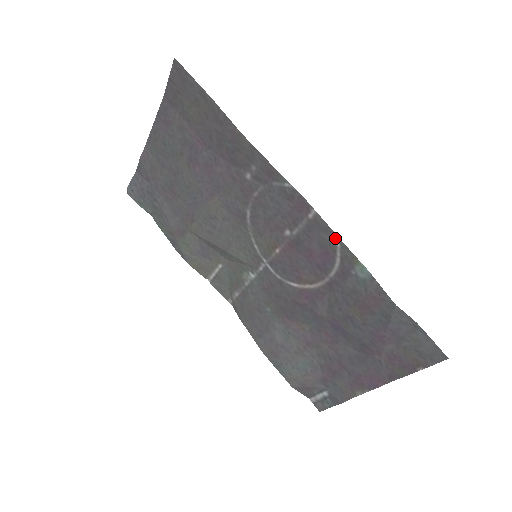
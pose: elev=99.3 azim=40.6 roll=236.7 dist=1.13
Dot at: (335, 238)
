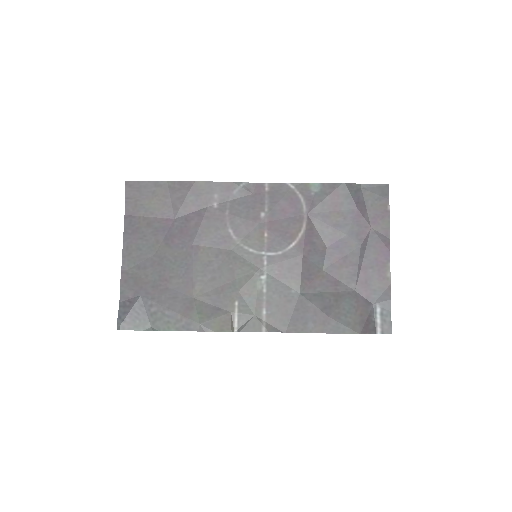
Dot at: (288, 185)
